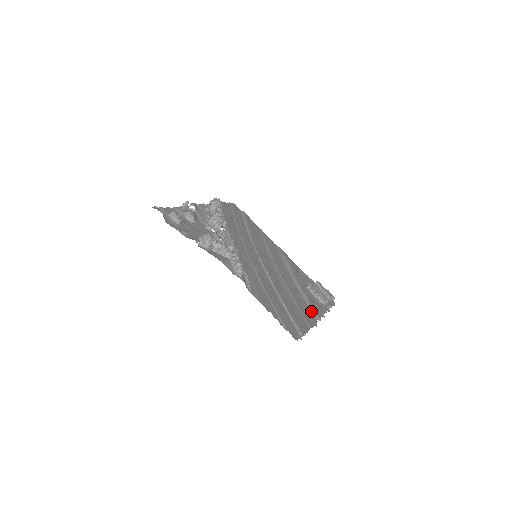
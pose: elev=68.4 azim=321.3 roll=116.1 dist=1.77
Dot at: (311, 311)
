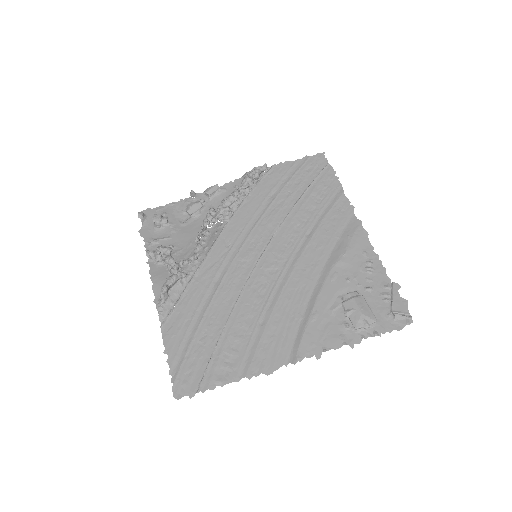
Dot at: (293, 346)
